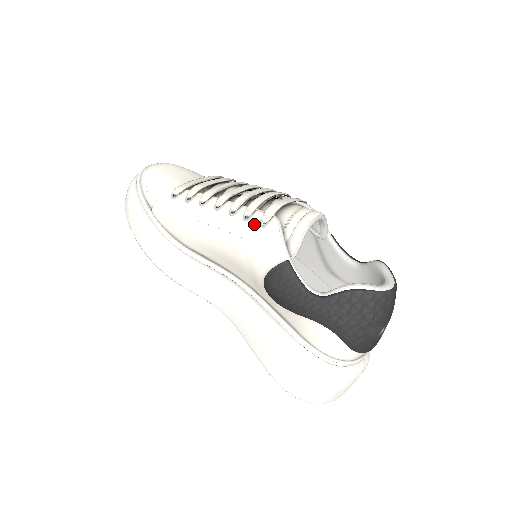
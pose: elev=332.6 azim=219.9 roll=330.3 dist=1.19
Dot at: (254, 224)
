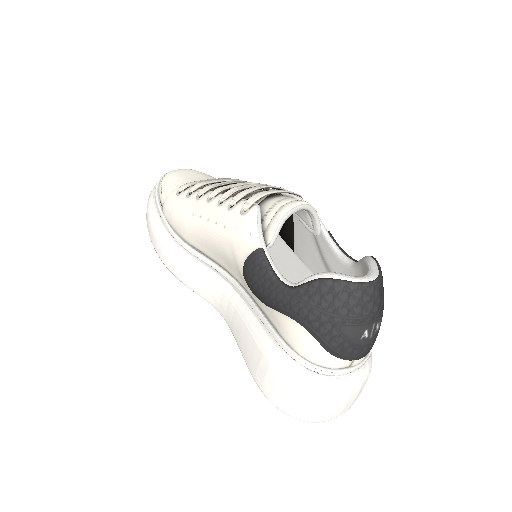
Dot at: (236, 212)
